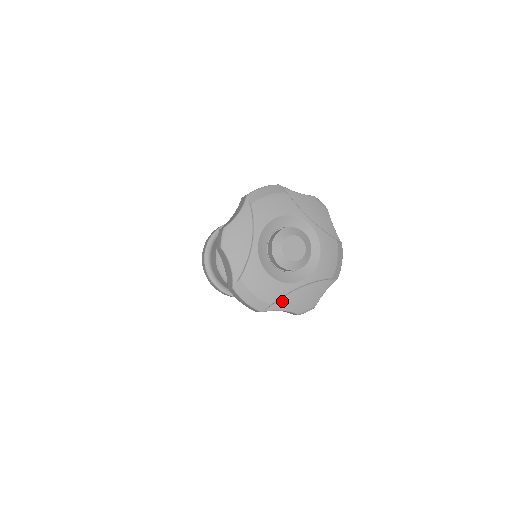
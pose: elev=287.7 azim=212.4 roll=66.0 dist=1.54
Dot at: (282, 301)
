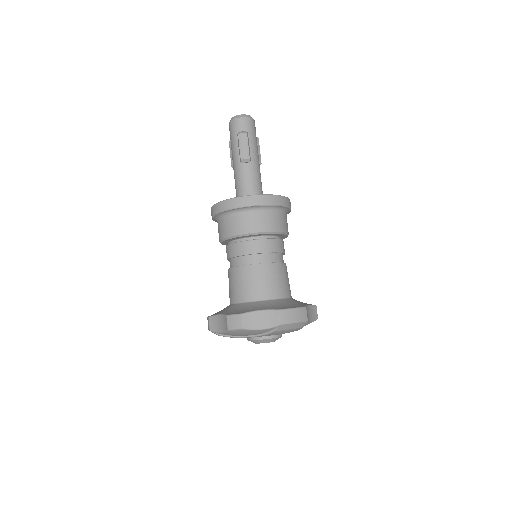
Dot at: occluded
